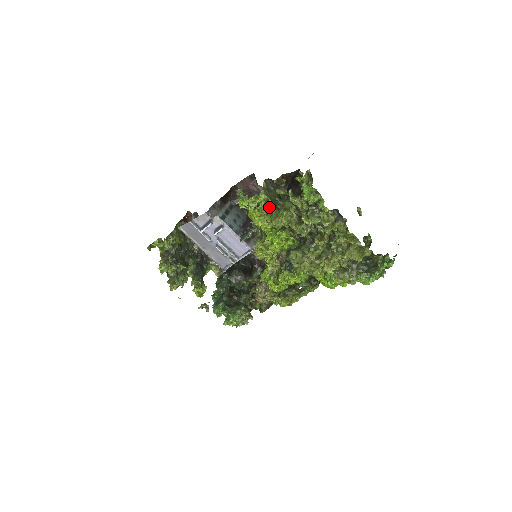
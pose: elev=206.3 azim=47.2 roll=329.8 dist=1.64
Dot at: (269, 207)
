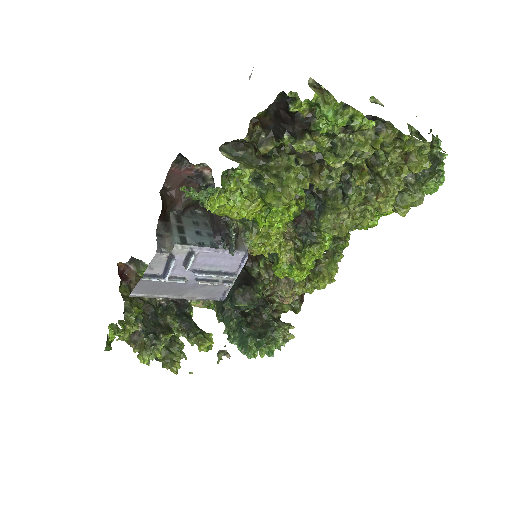
Dot at: (261, 182)
